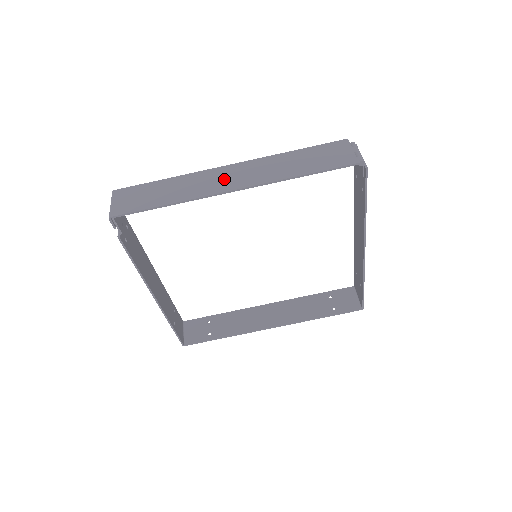
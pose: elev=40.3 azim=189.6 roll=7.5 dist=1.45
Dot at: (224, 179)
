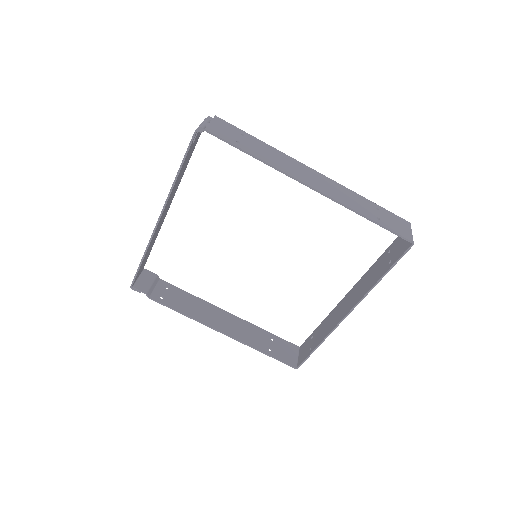
Dot at: occluded
